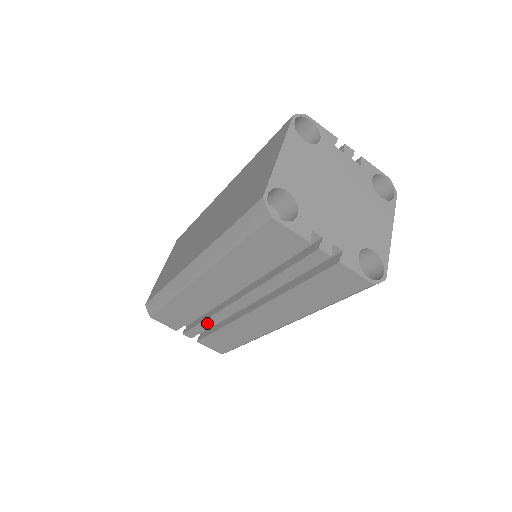
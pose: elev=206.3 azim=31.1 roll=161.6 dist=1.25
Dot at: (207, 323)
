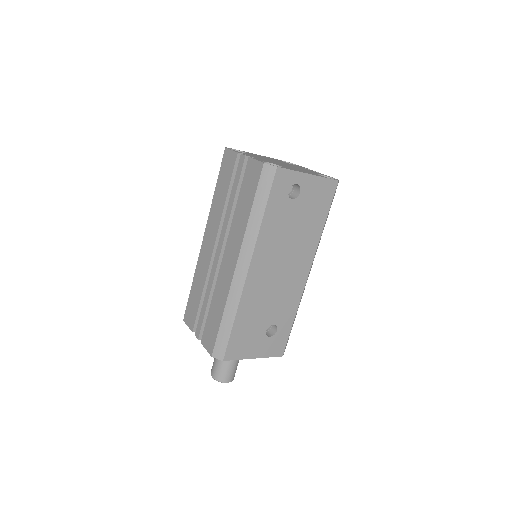
Dot at: (206, 300)
